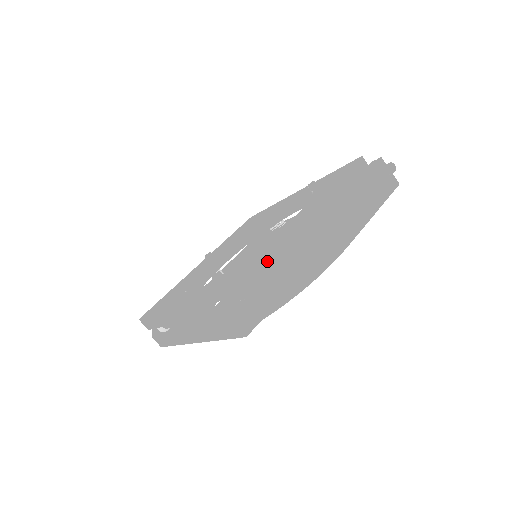
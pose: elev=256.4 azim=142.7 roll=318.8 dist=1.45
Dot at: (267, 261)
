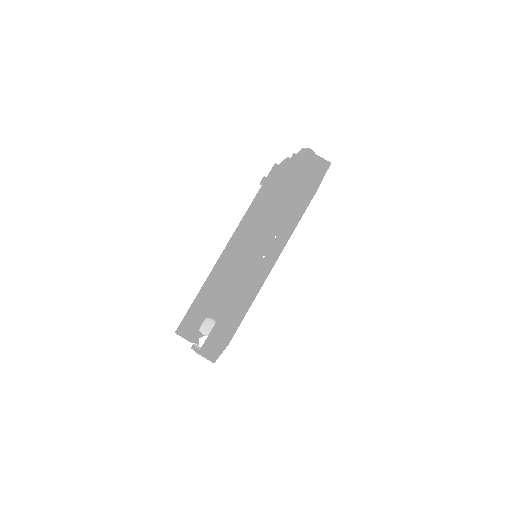
Dot at: occluded
